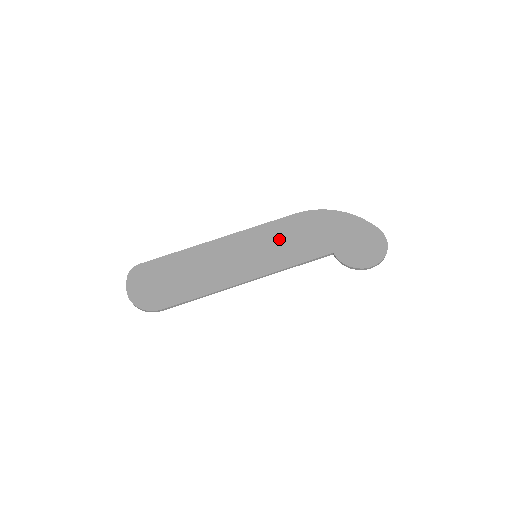
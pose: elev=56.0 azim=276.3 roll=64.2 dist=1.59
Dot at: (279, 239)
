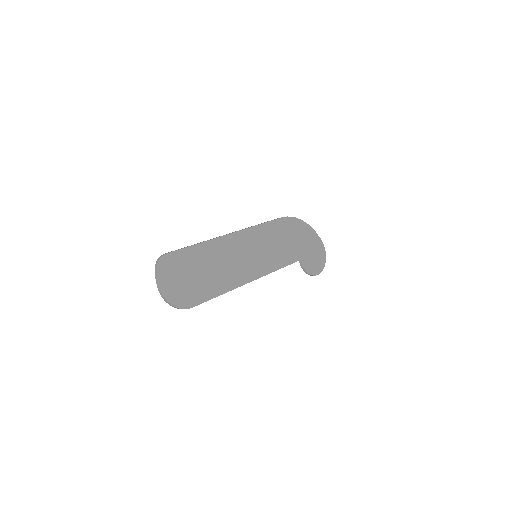
Dot at: (271, 242)
